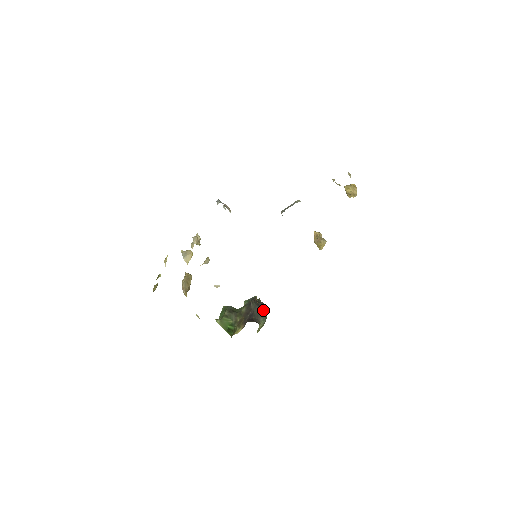
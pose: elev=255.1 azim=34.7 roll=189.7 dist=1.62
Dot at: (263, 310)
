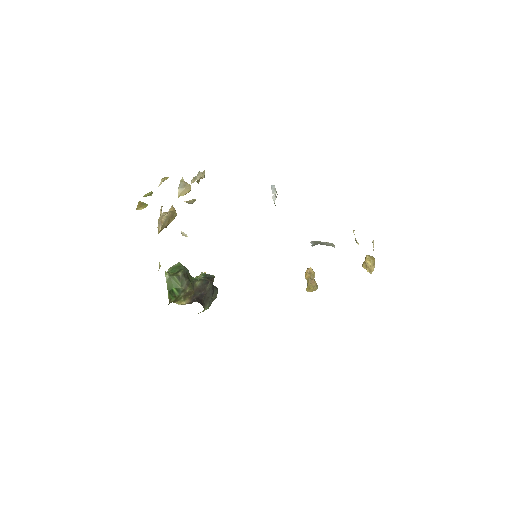
Dot at: (214, 296)
